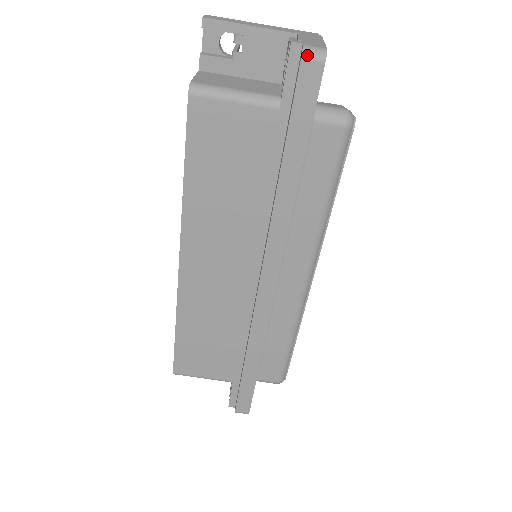
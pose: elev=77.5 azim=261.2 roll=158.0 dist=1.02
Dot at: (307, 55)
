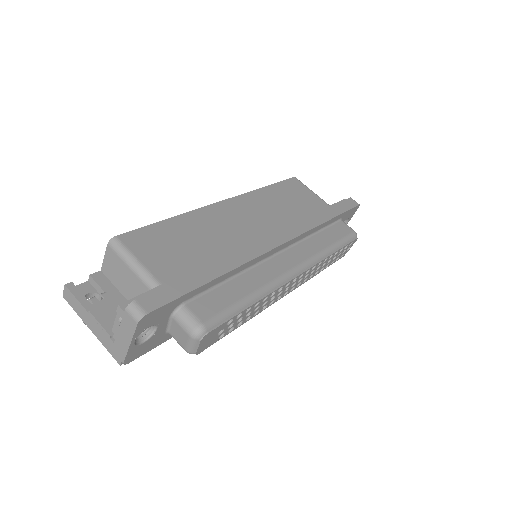
Dot at: occluded
